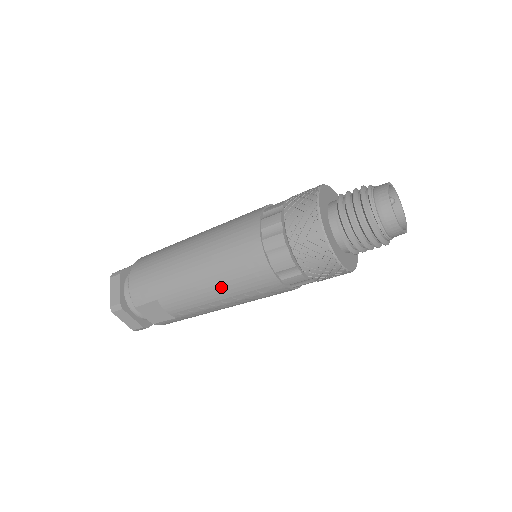
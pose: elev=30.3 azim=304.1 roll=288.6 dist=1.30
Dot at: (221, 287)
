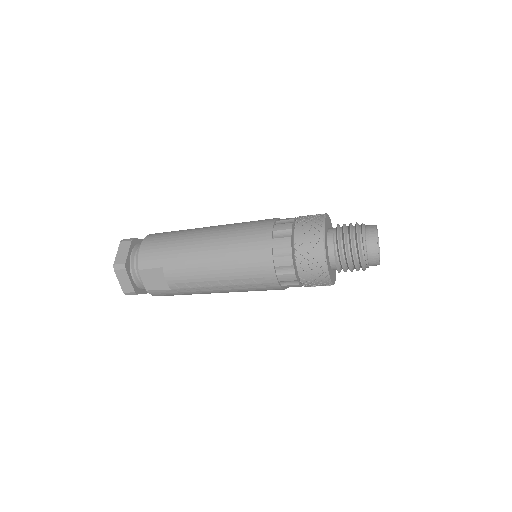
Dot at: (225, 268)
